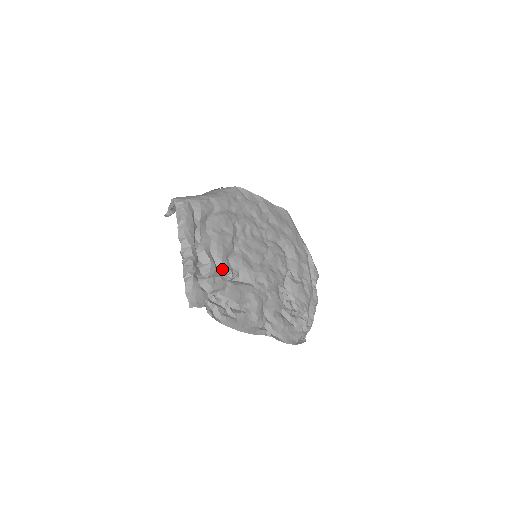
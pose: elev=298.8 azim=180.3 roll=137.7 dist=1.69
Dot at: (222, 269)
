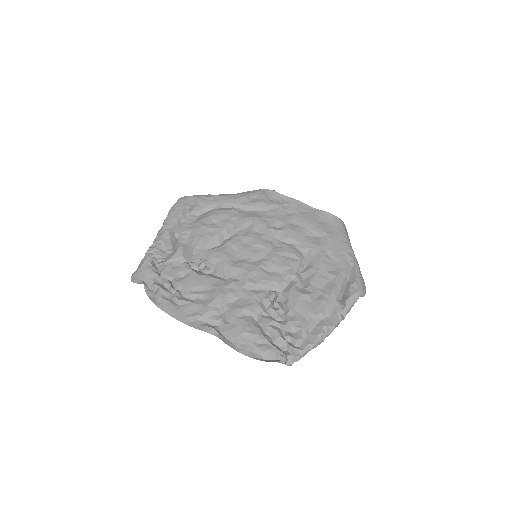
Dot at: (193, 258)
